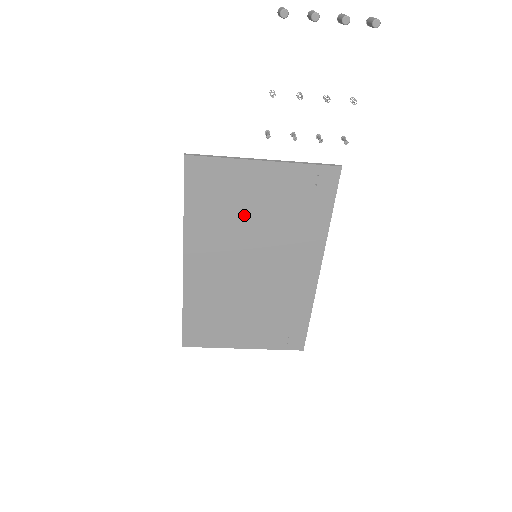
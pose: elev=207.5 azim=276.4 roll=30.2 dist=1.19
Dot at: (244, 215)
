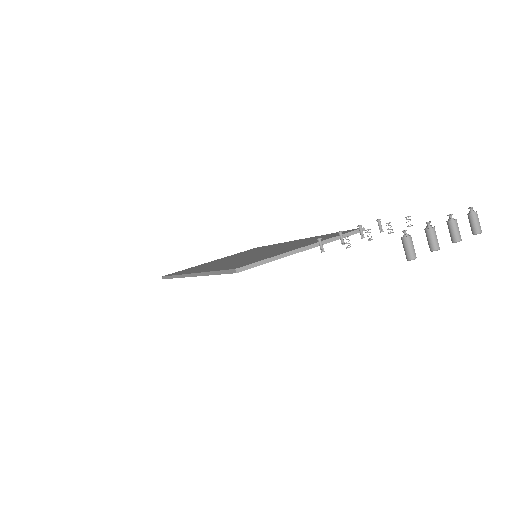
Dot at: occluded
